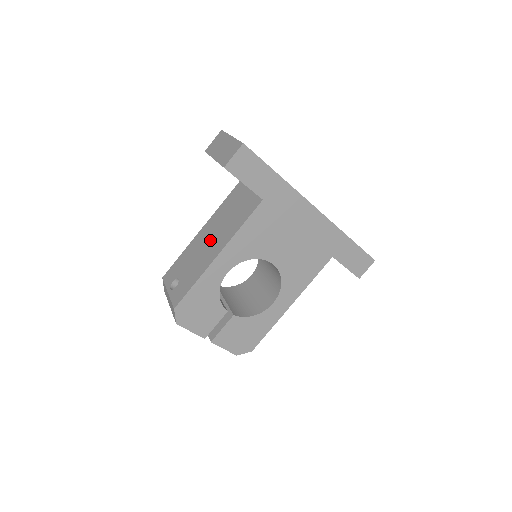
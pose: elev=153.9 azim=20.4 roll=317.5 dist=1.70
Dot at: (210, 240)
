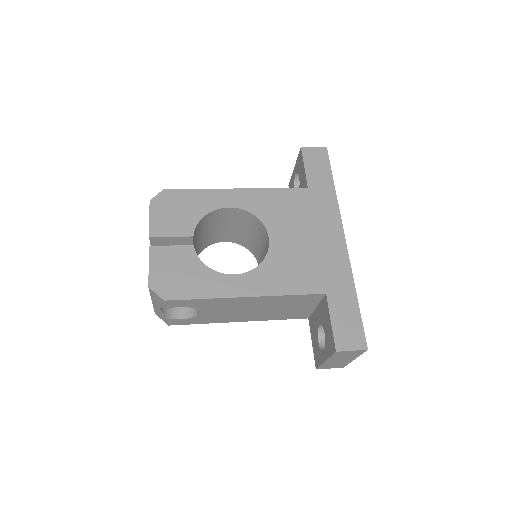
Dot at: occluded
